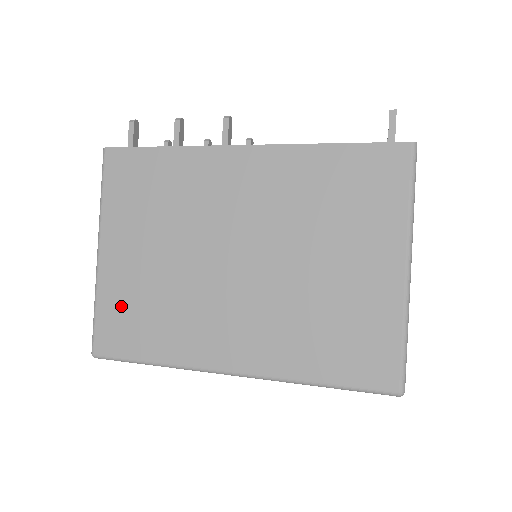
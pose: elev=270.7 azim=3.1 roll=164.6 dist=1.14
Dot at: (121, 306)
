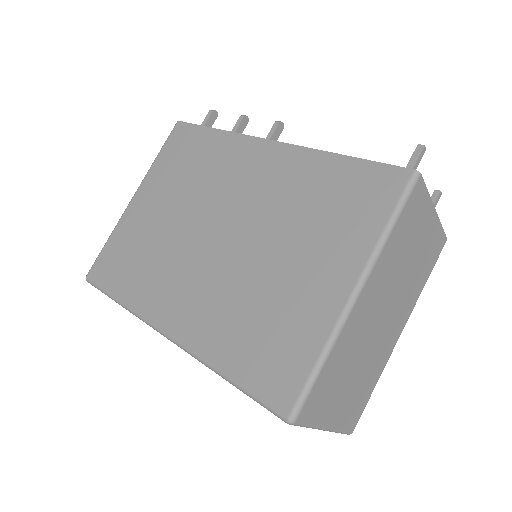
Dot at: (123, 245)
